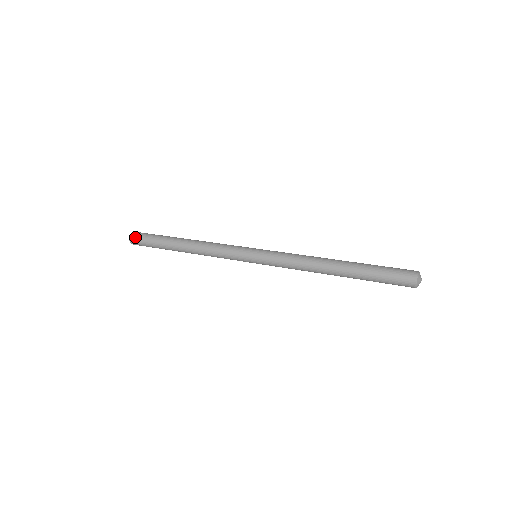
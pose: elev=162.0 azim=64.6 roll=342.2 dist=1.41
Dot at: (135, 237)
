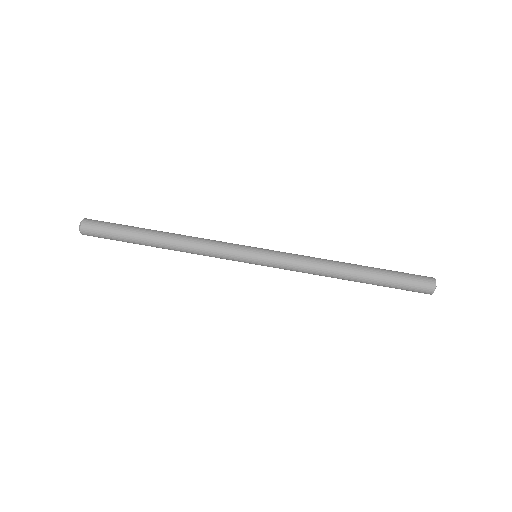
Dot at: occluded
